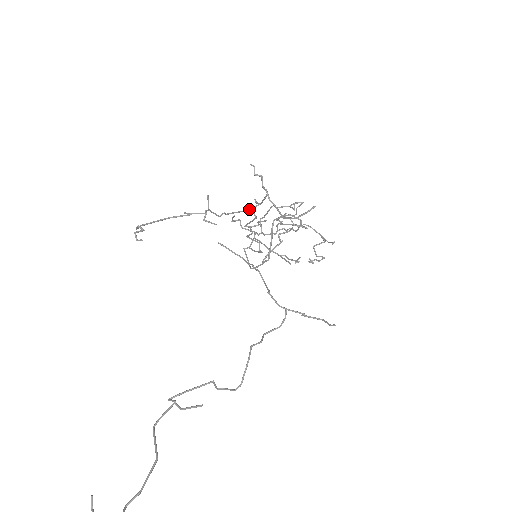
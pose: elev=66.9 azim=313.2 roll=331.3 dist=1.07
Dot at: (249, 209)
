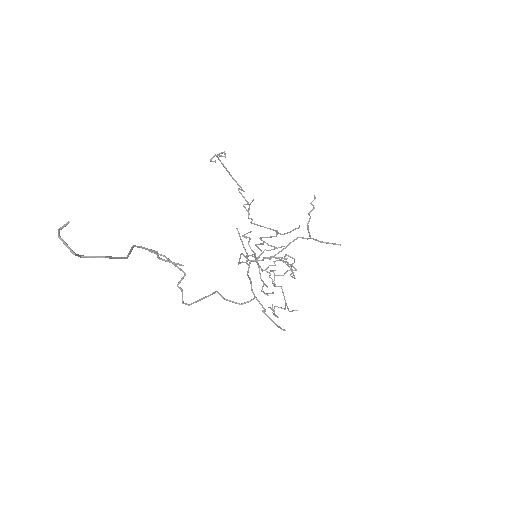
Dot at: occluded
